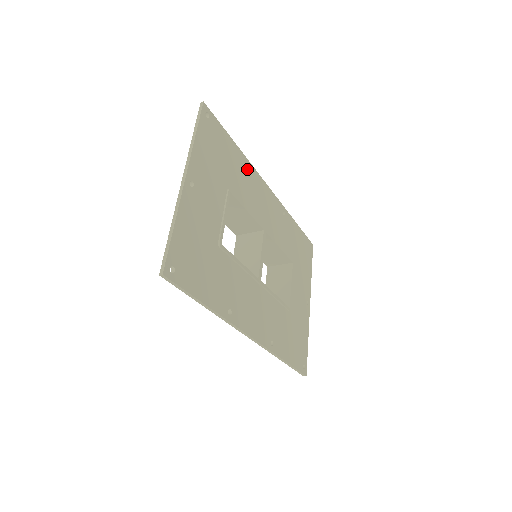
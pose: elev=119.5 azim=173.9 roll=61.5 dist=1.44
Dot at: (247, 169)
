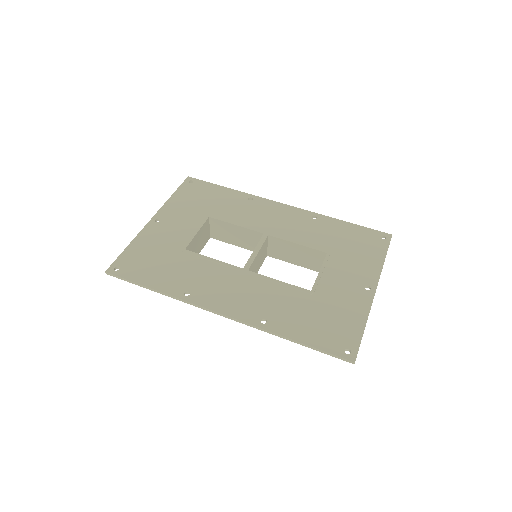
Dot at: (245, 199)
